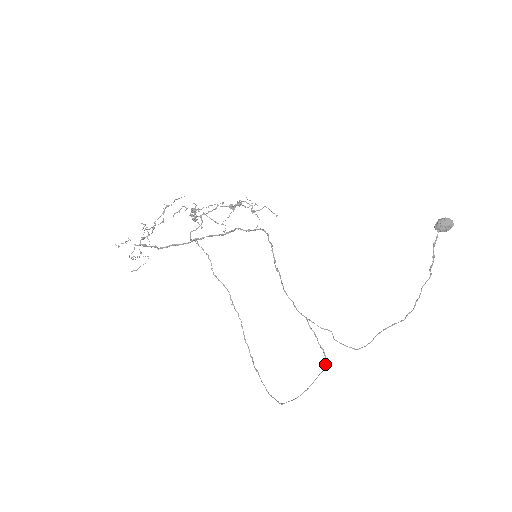
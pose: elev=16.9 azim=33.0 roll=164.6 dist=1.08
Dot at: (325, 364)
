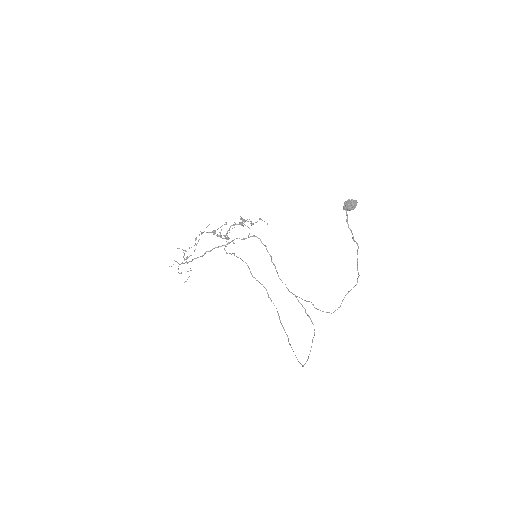
Dot at: occluded
